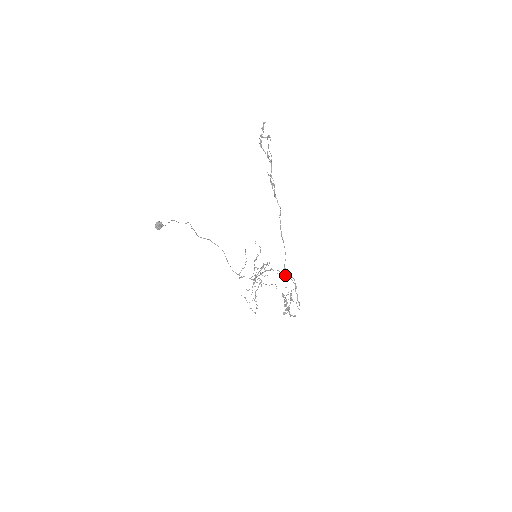
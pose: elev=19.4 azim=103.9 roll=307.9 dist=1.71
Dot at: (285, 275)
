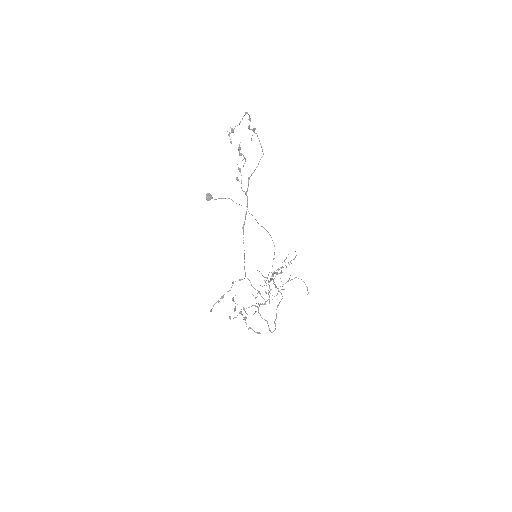
Dot at: (240, 280)
